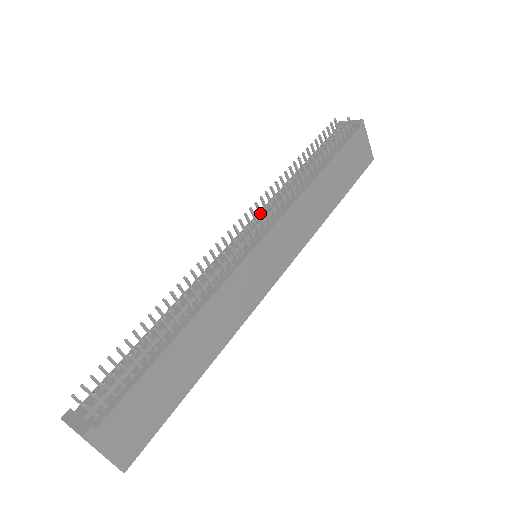
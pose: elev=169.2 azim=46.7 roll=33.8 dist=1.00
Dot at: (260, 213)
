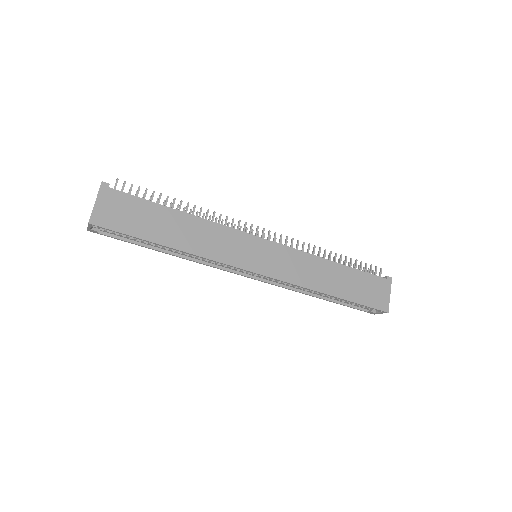
Dot at: occluded
